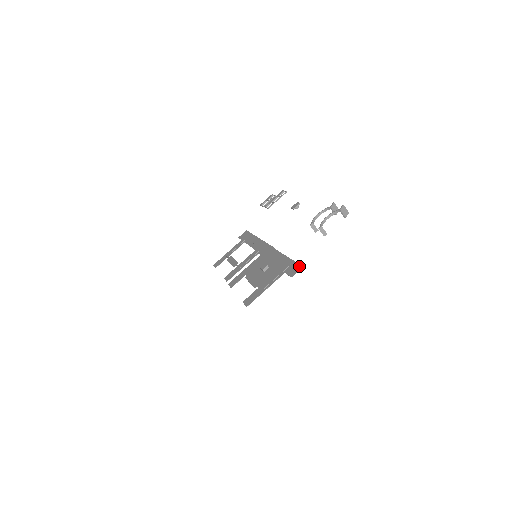
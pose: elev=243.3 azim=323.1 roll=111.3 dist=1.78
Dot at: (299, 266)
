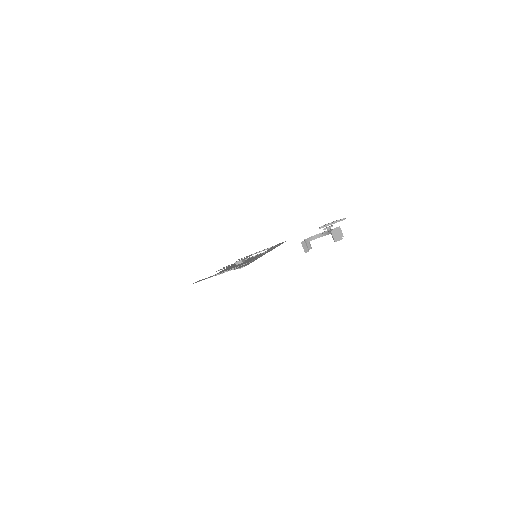
Dot at: (248, 264)
